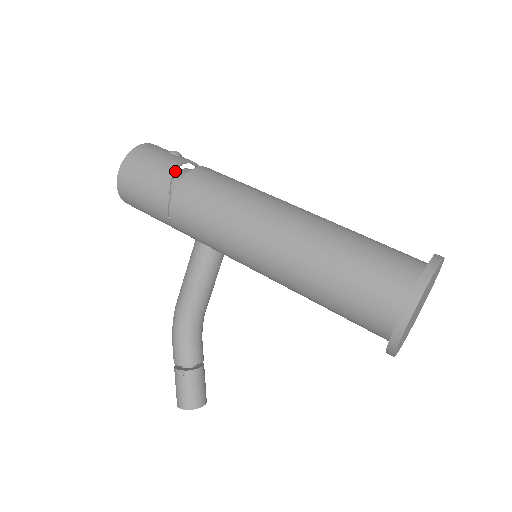
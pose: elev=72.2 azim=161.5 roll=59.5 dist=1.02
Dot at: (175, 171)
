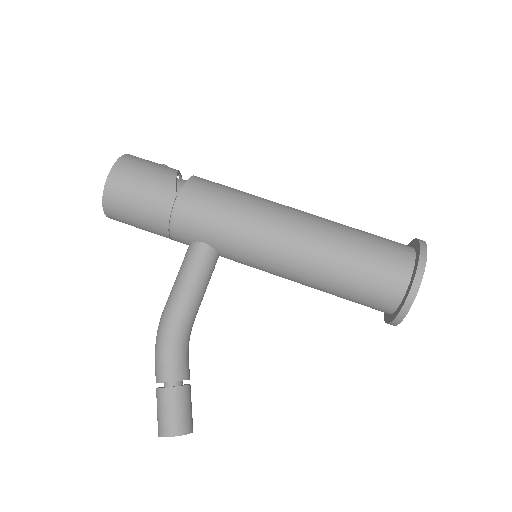
Dot at: (177, 175)
